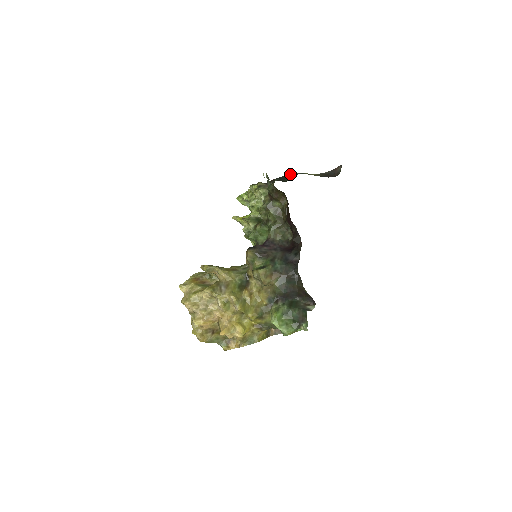
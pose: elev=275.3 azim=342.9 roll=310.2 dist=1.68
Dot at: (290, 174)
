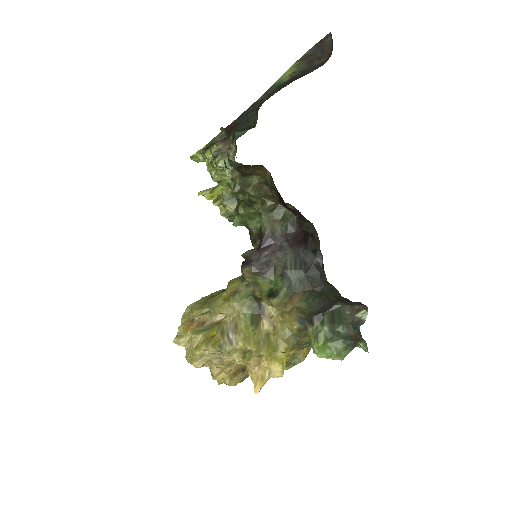
Dot at: (254, 102)
